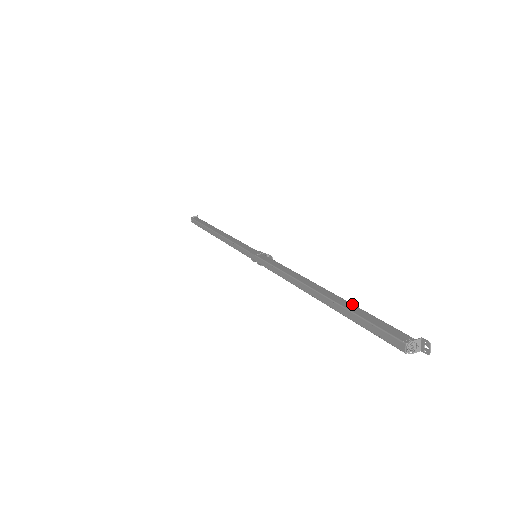
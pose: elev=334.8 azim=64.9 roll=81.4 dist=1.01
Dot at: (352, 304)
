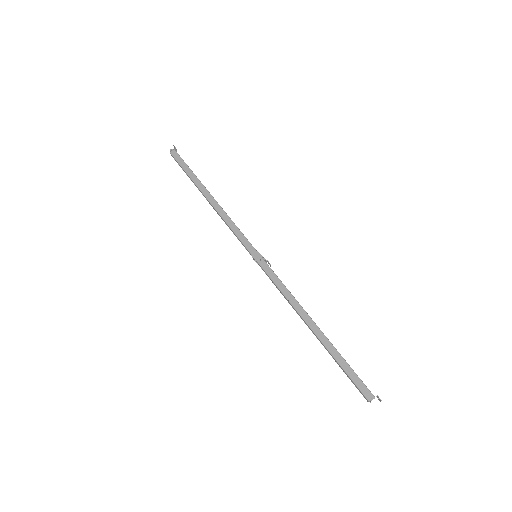
Dot at: (337, 352)
